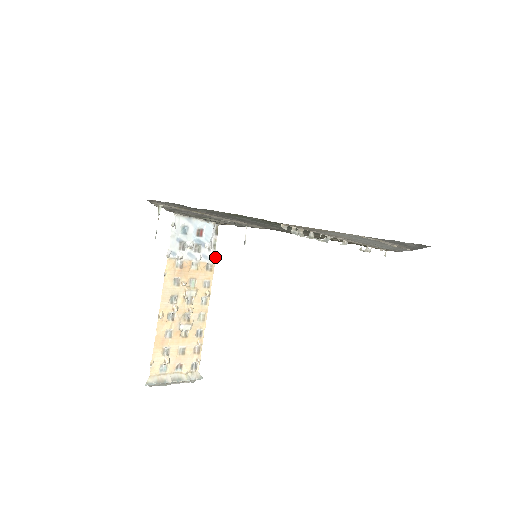
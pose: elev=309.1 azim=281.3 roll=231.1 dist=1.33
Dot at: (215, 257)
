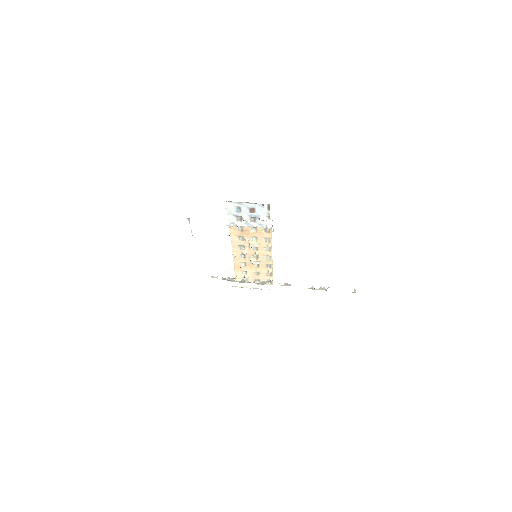
Dot at: (270, 225)
